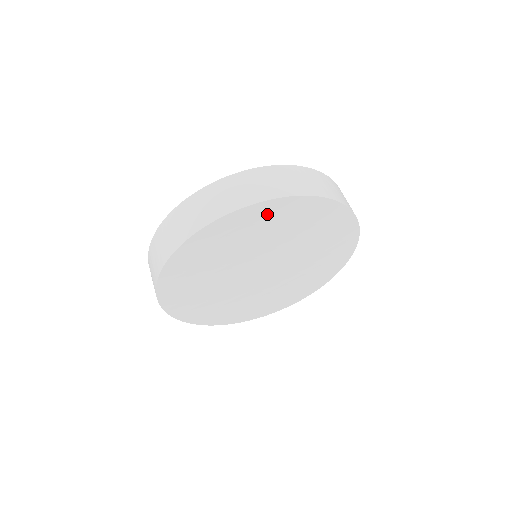
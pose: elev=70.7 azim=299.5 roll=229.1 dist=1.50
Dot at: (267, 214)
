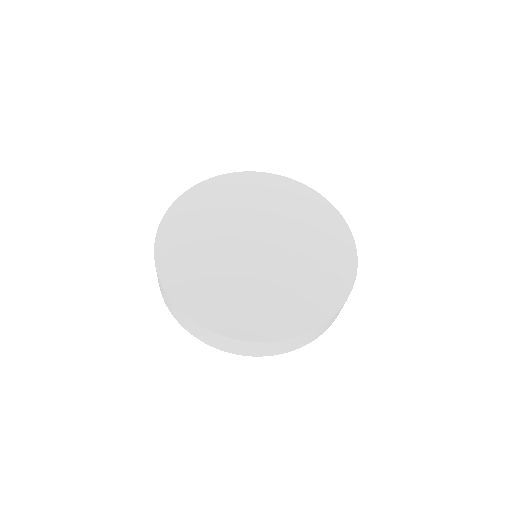
Dot at: (219, 187)
